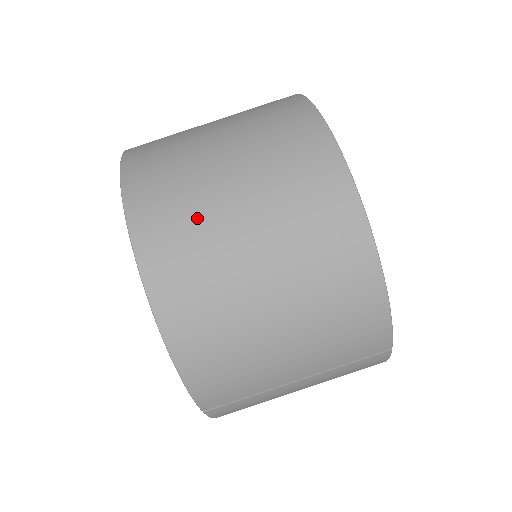
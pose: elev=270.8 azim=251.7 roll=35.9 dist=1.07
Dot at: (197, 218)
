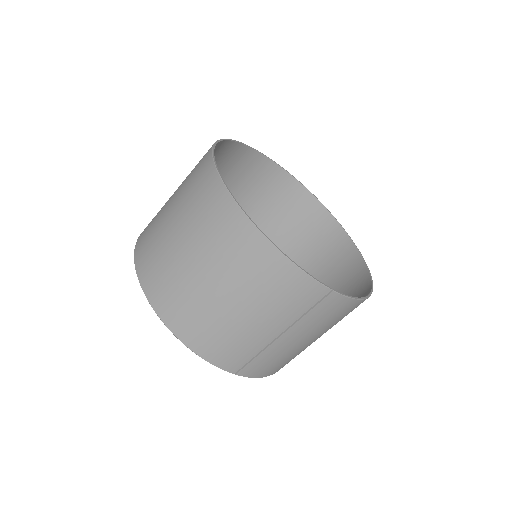
Dot at: (164, 258)
